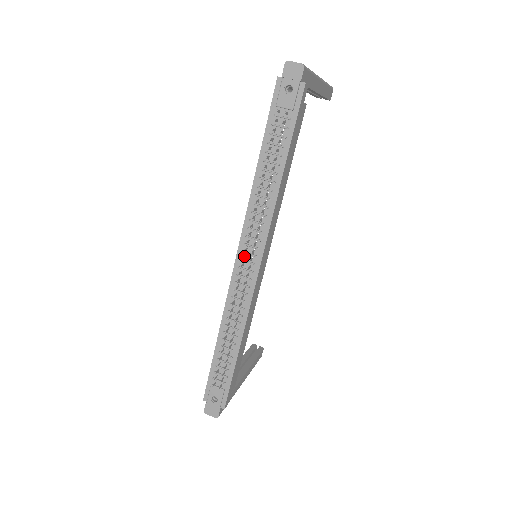
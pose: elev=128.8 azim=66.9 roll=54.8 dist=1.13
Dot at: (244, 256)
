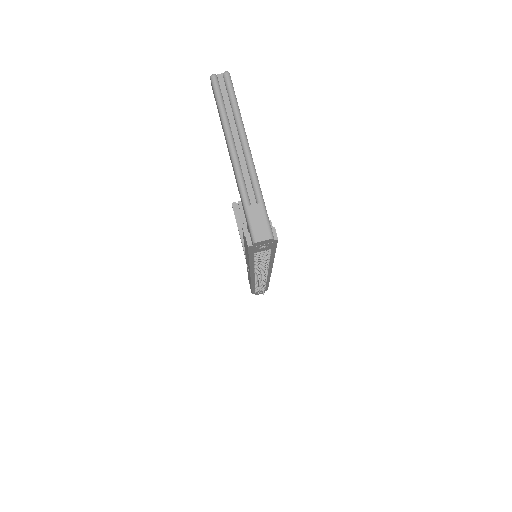
Dot at: occluded
